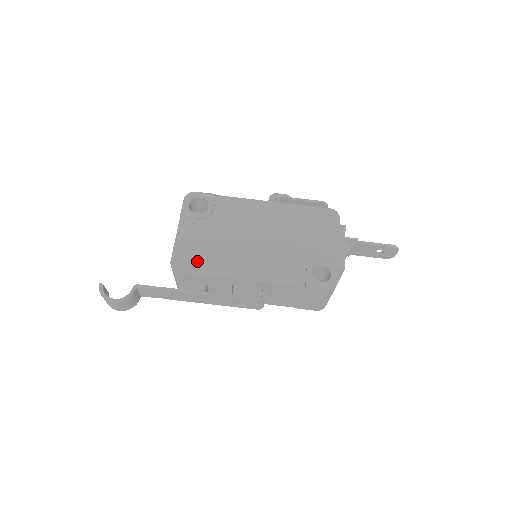
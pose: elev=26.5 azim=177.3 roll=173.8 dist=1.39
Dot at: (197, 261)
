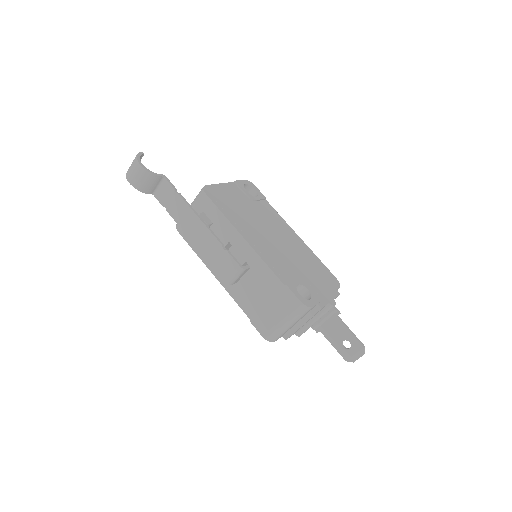
Dot at: (223, 202)
